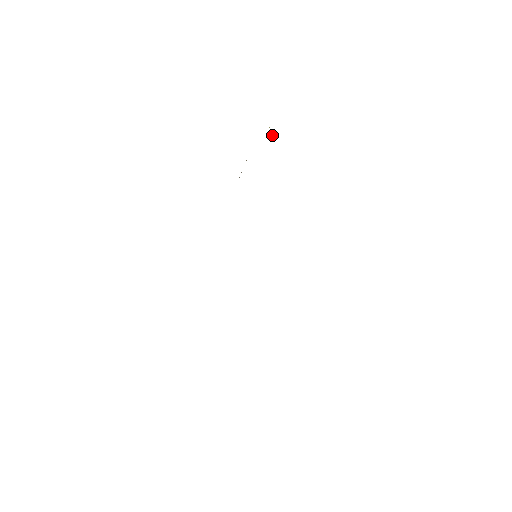
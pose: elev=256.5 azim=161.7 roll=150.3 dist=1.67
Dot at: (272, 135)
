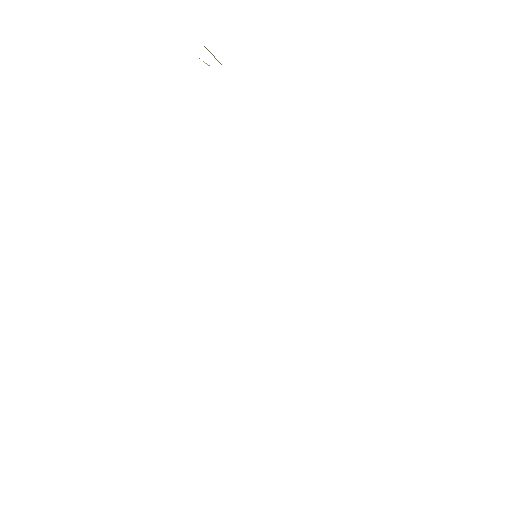
Dot at: (216, 59)
